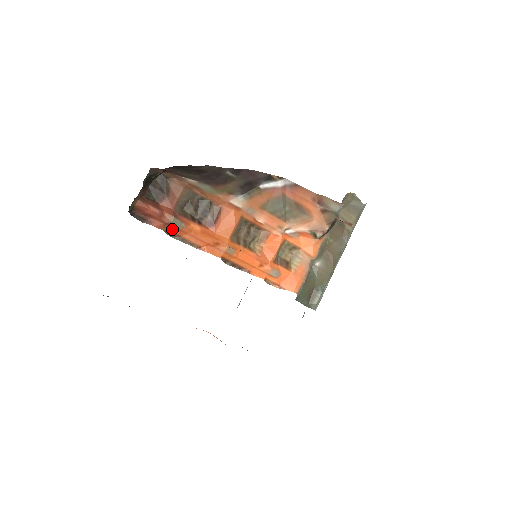
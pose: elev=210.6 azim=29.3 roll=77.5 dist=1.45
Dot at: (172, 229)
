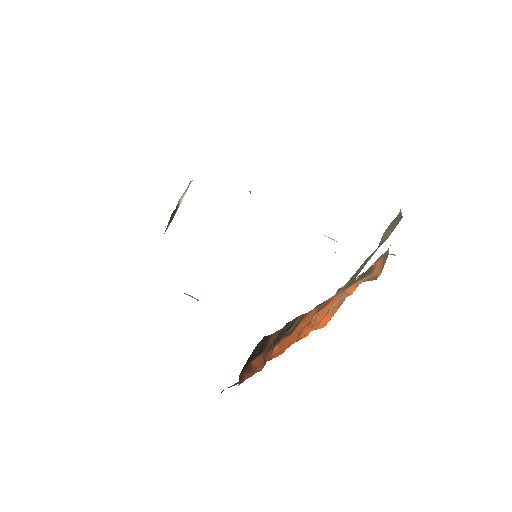
Dot at: occluded
